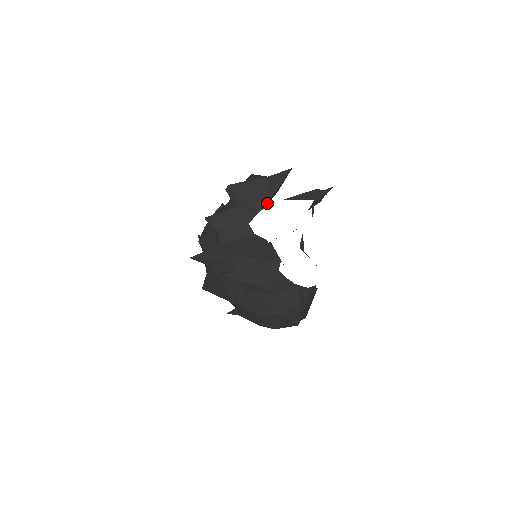
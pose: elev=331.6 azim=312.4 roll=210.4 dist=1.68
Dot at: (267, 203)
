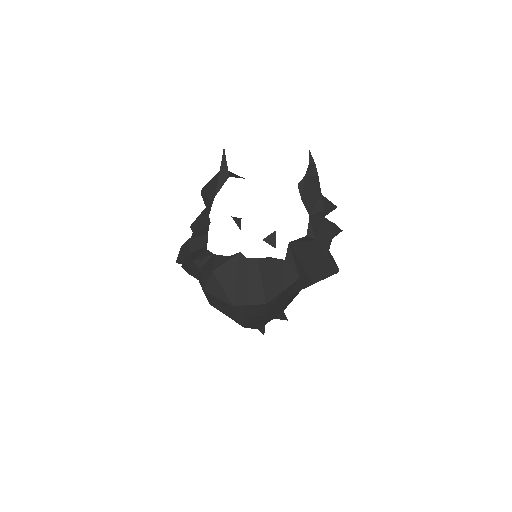
Dot at: (217, 190)
